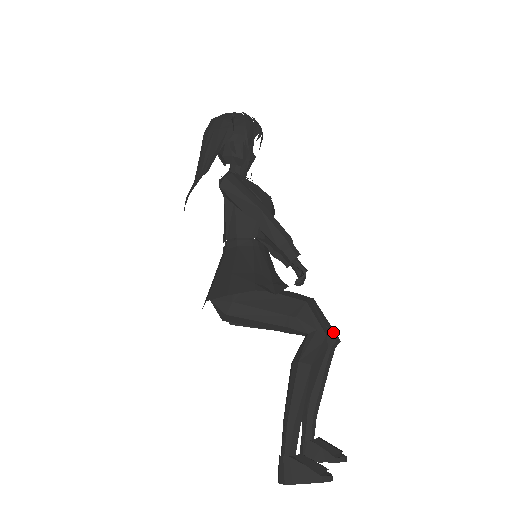
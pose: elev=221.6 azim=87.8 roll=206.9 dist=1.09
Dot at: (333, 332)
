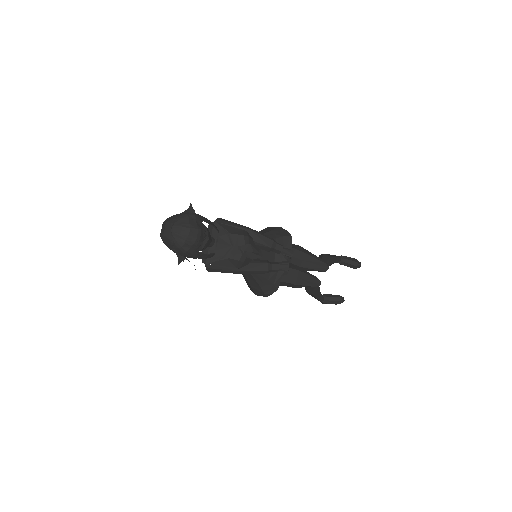
Dot at: (322, 269)
